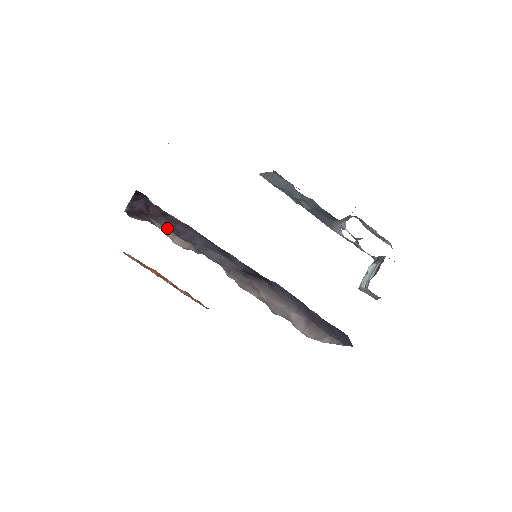
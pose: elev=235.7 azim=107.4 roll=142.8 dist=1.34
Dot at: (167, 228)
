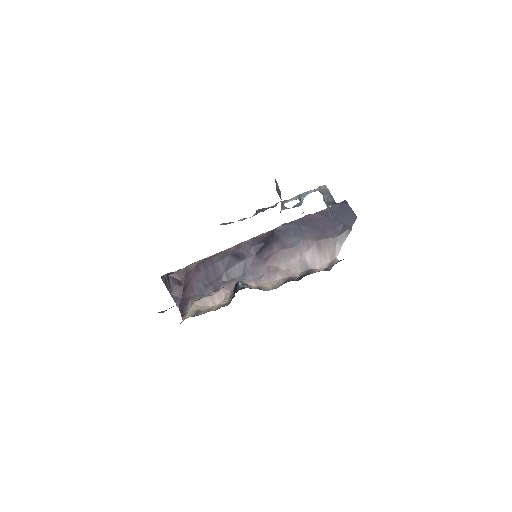
Dot at: (202, 289)
